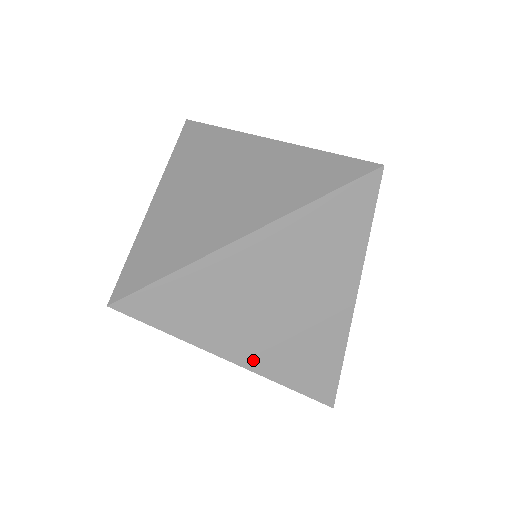
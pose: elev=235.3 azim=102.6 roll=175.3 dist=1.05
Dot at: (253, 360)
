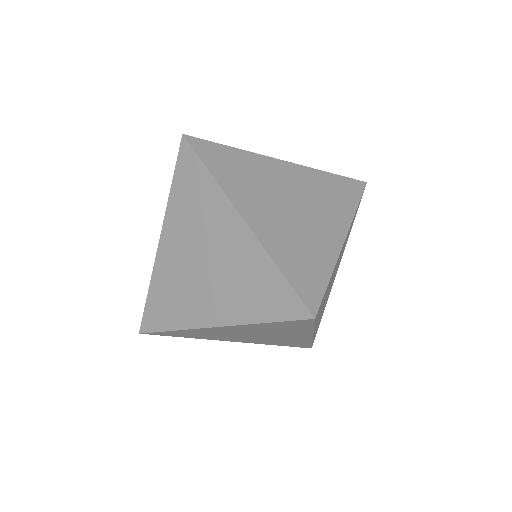
Dot at: (258, 226)
